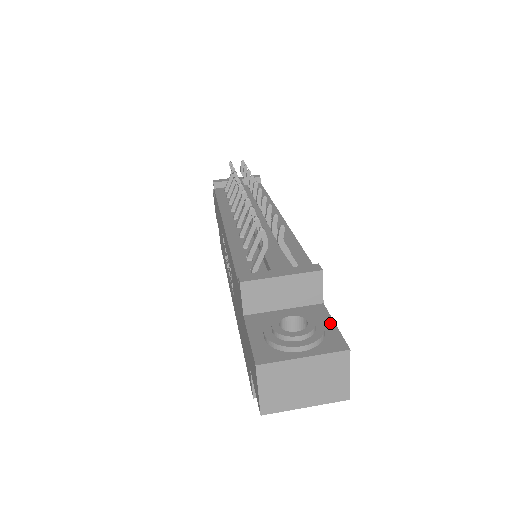
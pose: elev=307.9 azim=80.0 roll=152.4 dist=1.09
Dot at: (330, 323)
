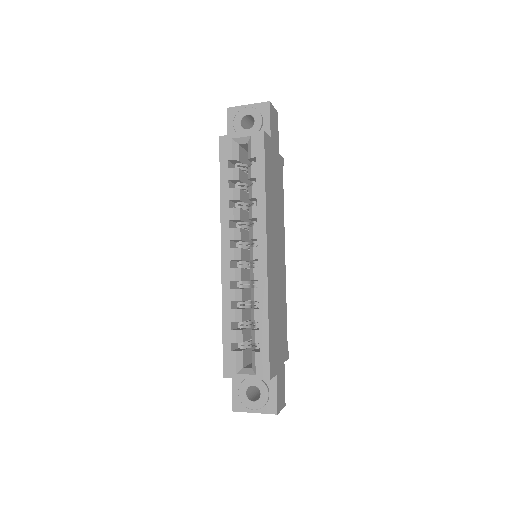
Dot at: occluded
